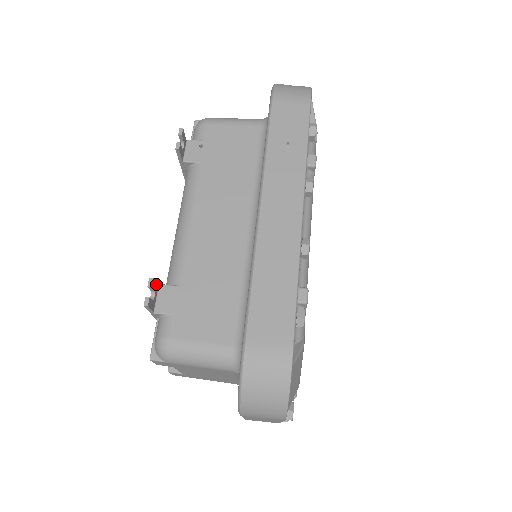
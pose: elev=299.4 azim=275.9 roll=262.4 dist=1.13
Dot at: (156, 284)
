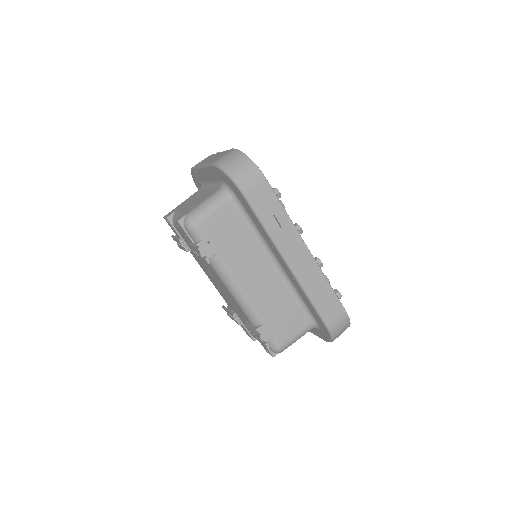
Dot at: (258, 333)
